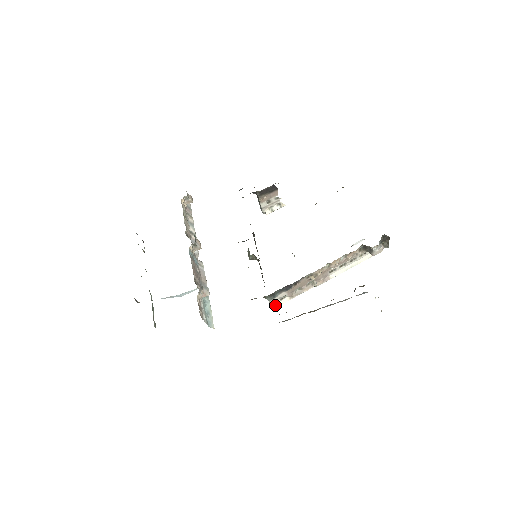
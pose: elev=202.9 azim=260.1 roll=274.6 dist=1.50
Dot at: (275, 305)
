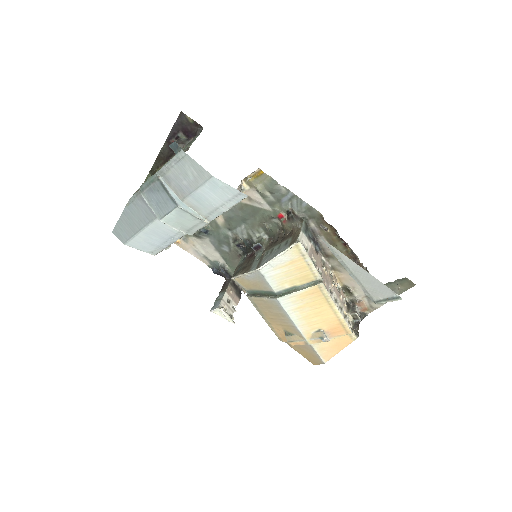
Dot at: (301, 243)
